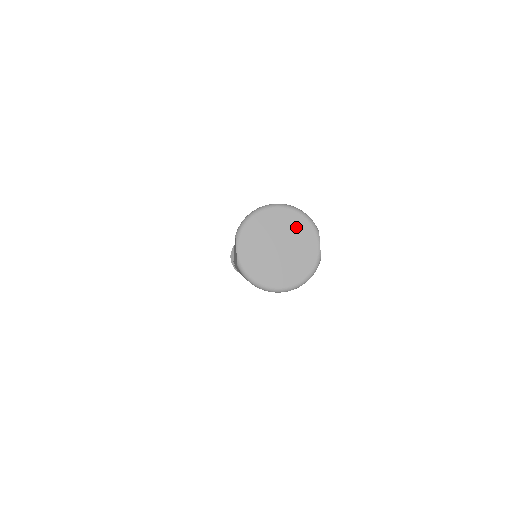
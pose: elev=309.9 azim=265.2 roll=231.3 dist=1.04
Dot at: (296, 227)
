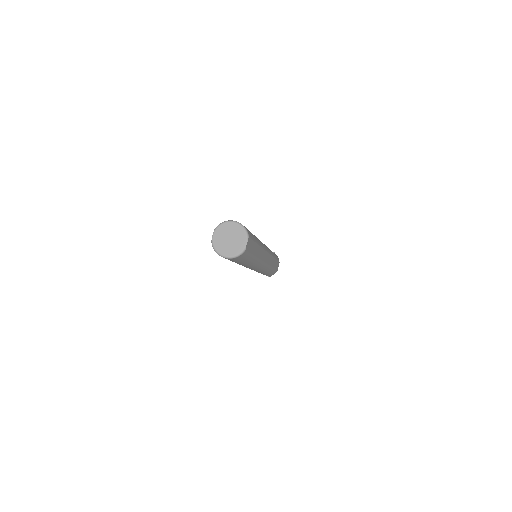
Dot at: (239, 233)
